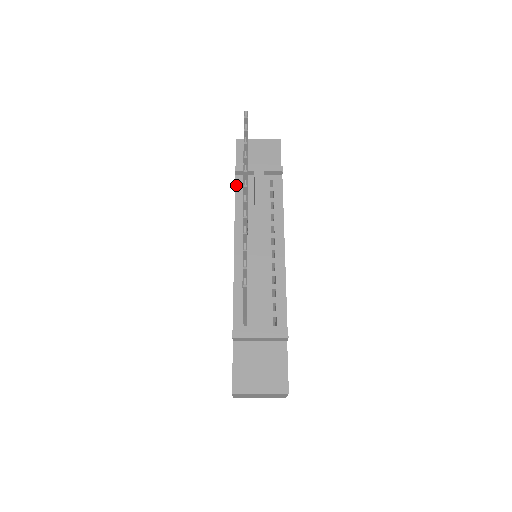
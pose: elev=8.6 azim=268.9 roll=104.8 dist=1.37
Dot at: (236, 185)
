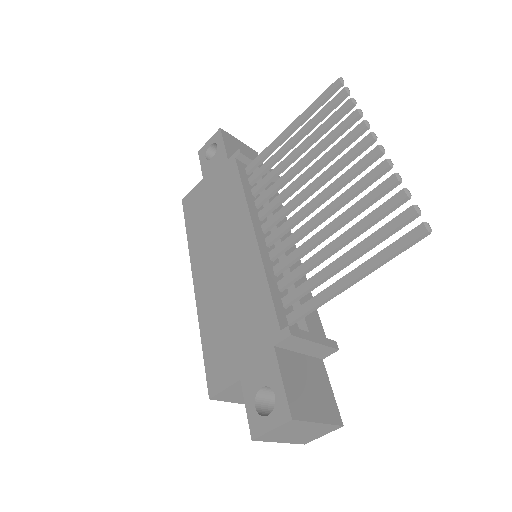
Dot at: (239, 168)
